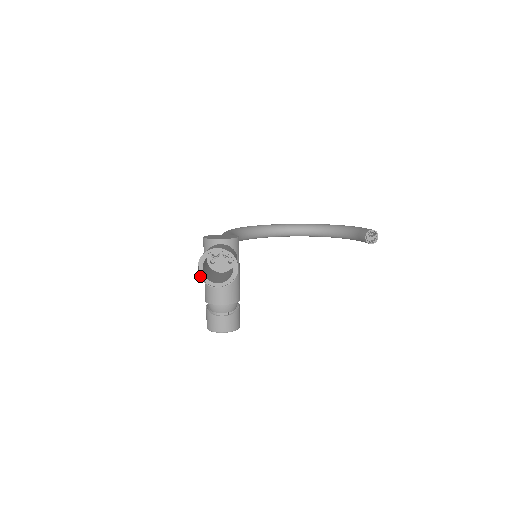
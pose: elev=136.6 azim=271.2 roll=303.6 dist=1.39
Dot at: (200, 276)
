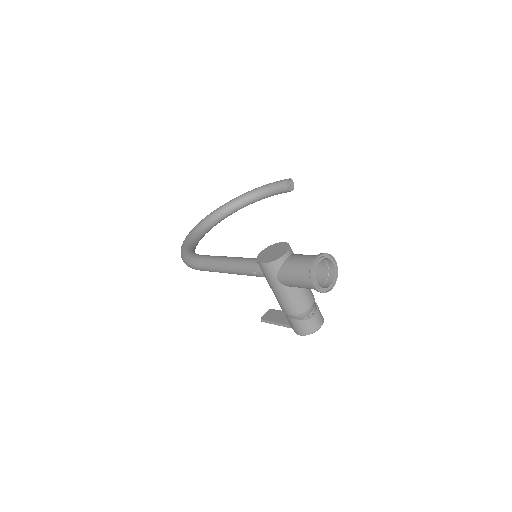
Dot at: (319, 290)
